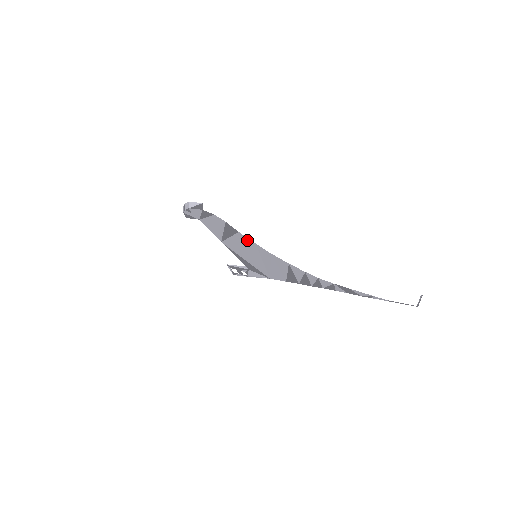
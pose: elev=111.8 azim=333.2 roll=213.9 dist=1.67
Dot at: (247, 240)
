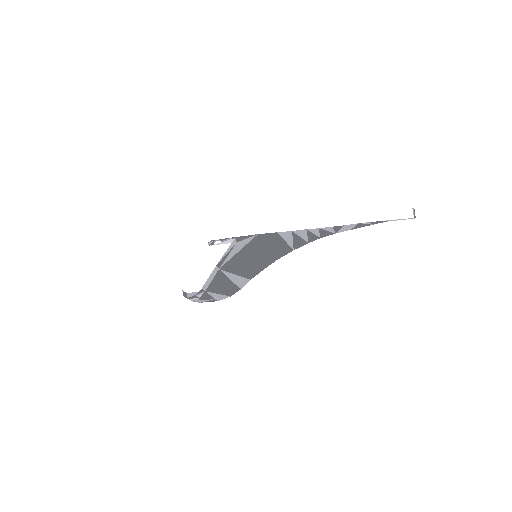
Dot at: (256, 272)
